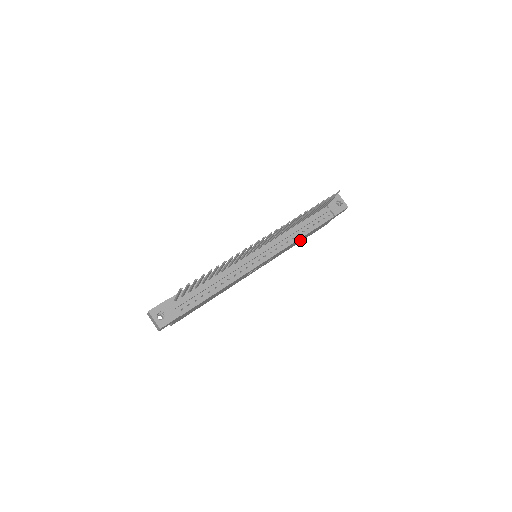
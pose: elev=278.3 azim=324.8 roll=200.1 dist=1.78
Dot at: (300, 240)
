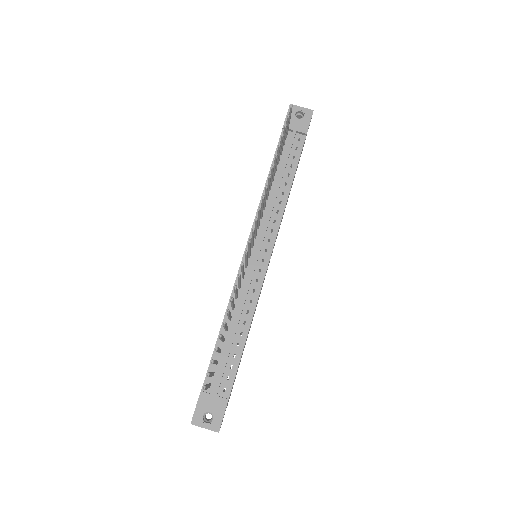
Dot at: occluded
